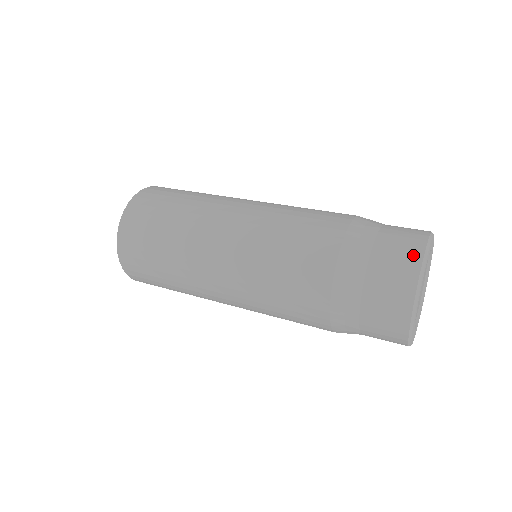
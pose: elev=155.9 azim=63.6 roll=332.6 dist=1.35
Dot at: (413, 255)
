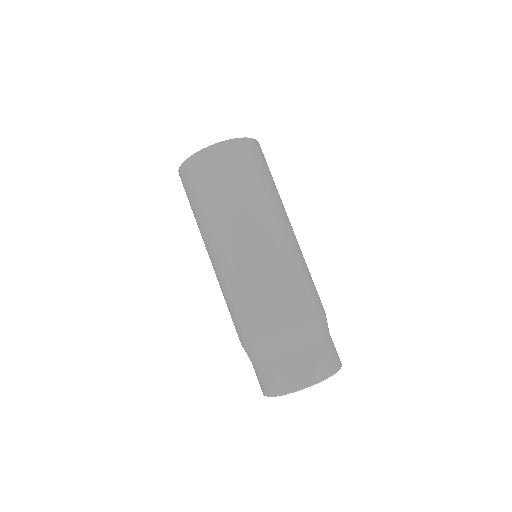
Dot at: occluded
